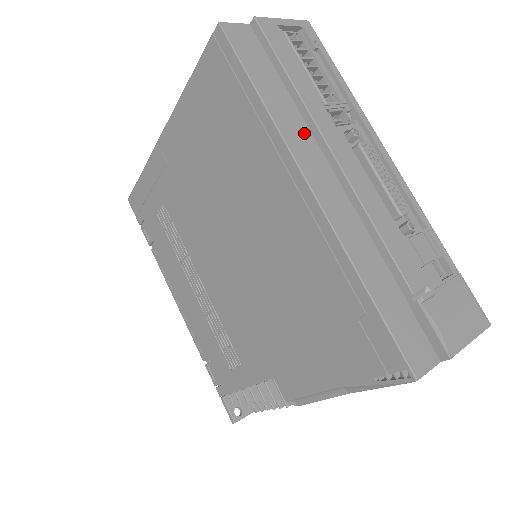
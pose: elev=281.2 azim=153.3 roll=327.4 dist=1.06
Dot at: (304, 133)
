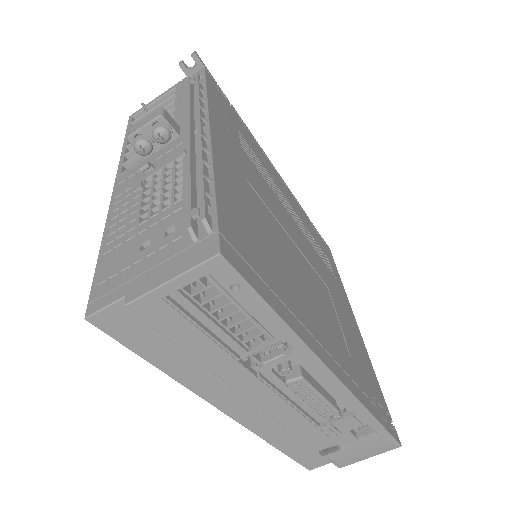
Dot at: (220, 381)
